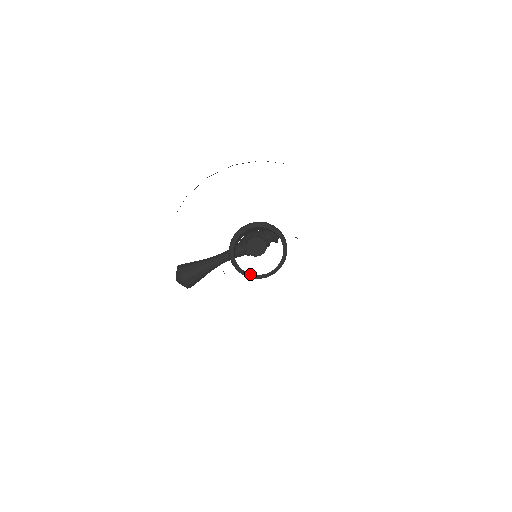
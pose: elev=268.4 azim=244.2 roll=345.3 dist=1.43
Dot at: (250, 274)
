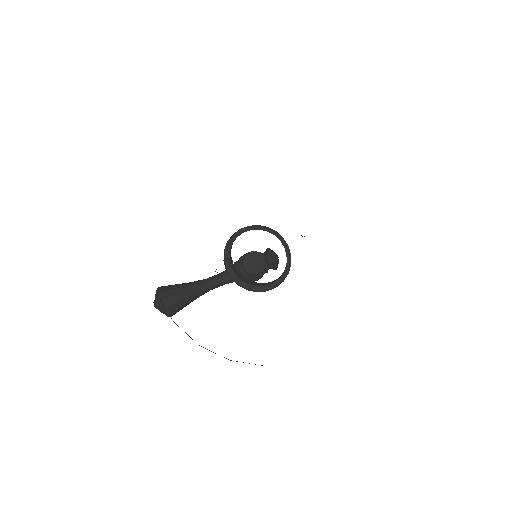
Dot at: (247, 284)
